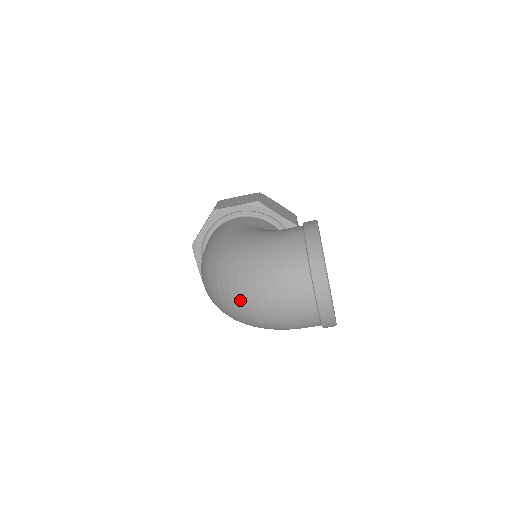
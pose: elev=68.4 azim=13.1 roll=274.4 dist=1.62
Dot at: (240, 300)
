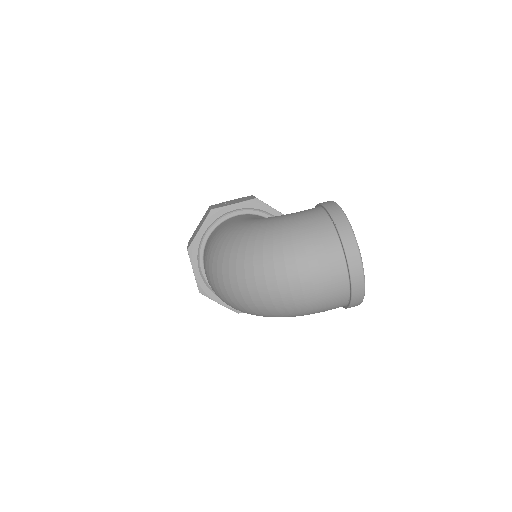
Dot at: (266, 281)
